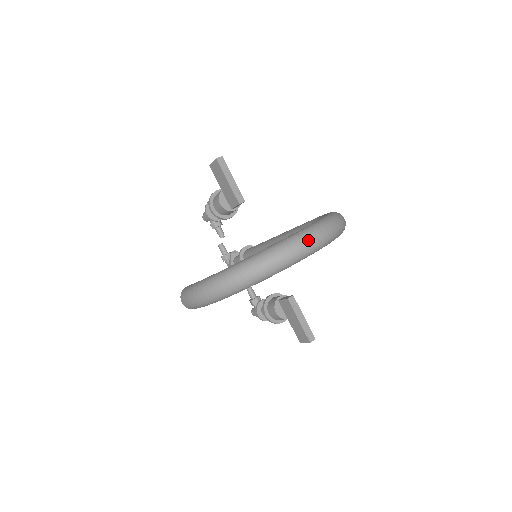
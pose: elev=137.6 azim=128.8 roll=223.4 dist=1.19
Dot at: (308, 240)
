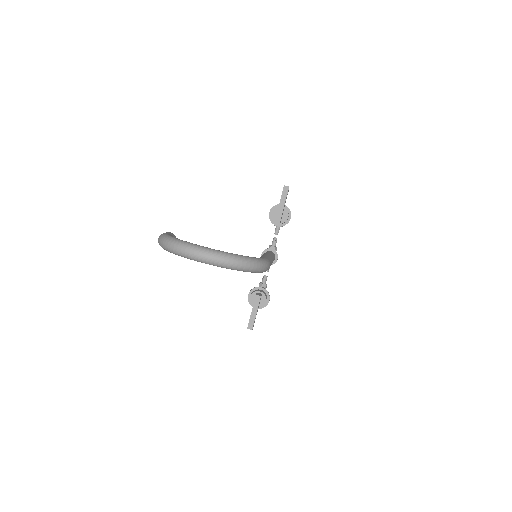
Dot at: (203, 254)
